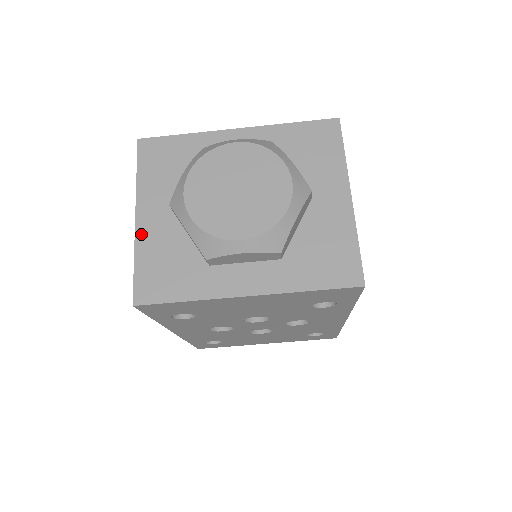
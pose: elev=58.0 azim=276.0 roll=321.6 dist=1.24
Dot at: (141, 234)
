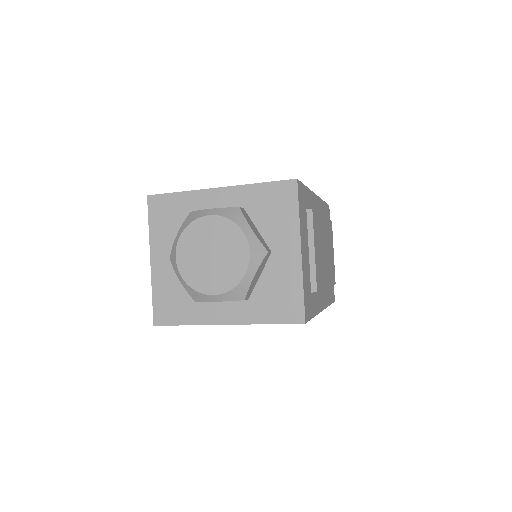
Dot at: (155, 274)
